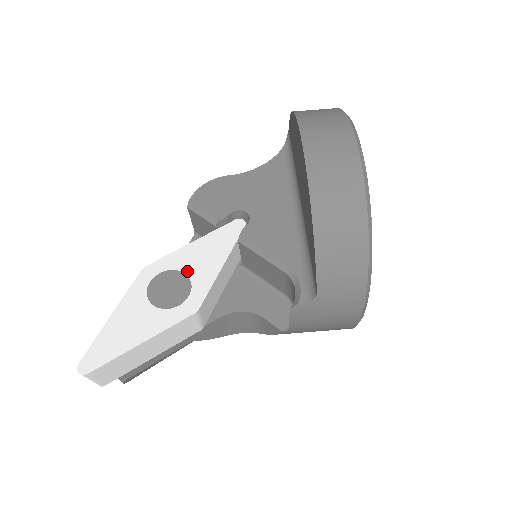
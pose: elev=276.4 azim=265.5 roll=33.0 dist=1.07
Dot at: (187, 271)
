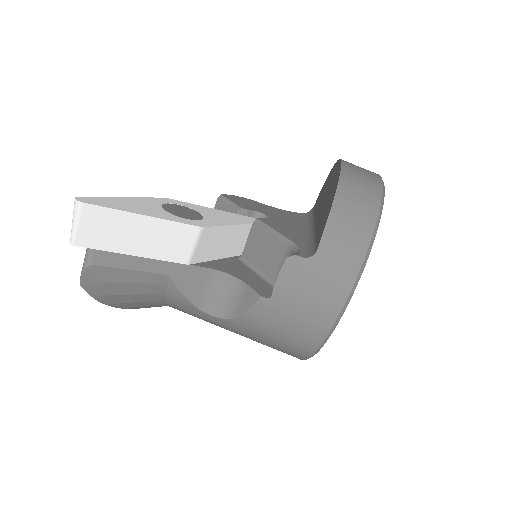
Dot at: (203, 213)
